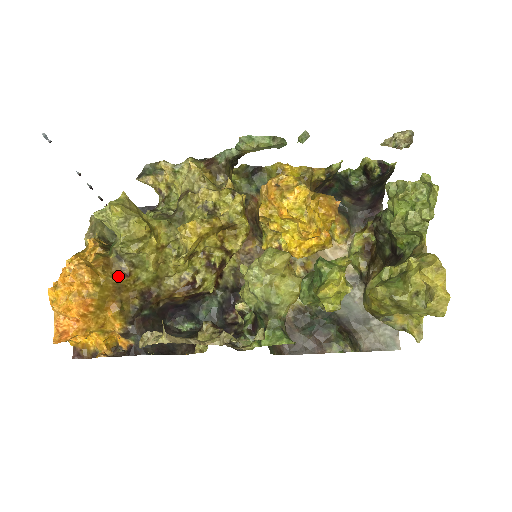
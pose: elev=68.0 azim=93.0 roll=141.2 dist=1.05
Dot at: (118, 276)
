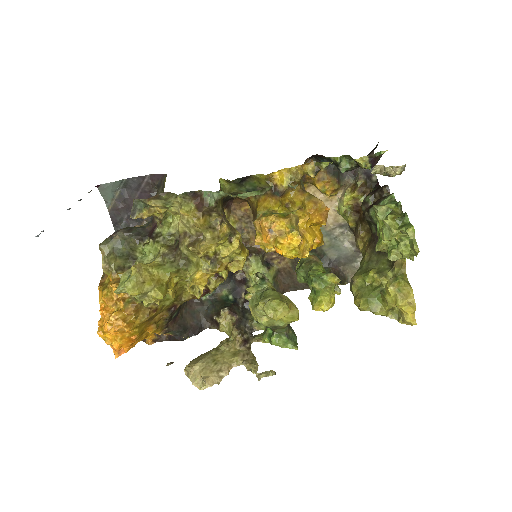
Dot at: (148, 315)
